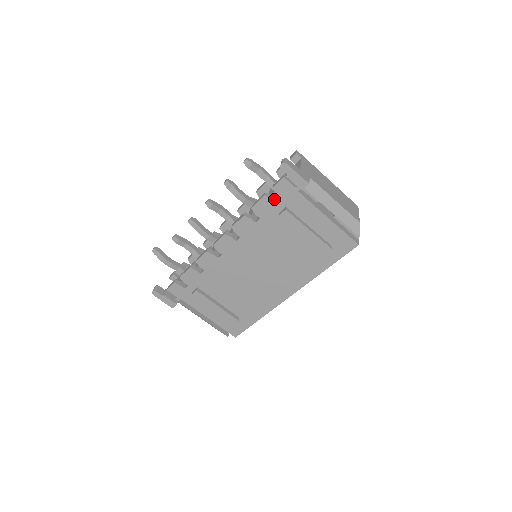
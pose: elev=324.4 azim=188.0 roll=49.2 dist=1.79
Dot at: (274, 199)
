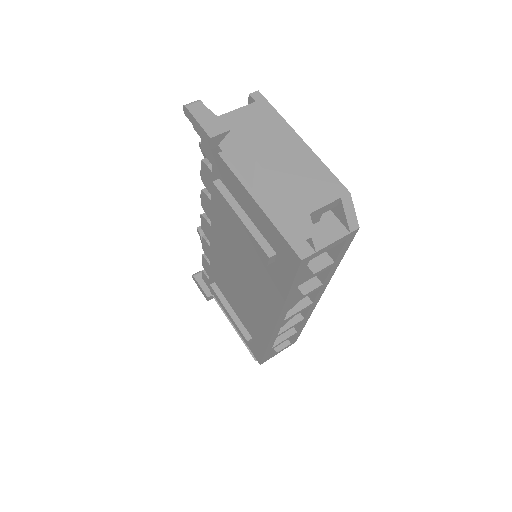
Dot at: occluded
